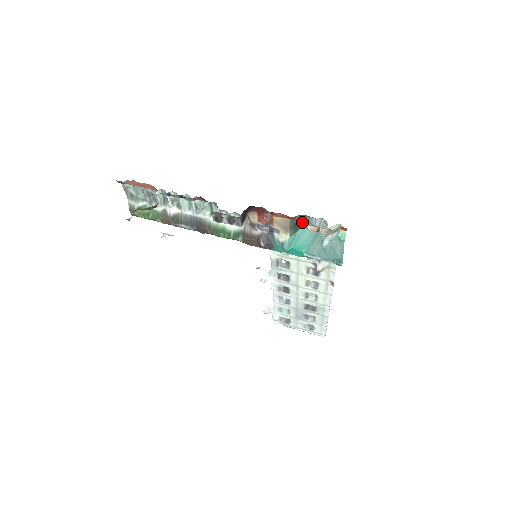
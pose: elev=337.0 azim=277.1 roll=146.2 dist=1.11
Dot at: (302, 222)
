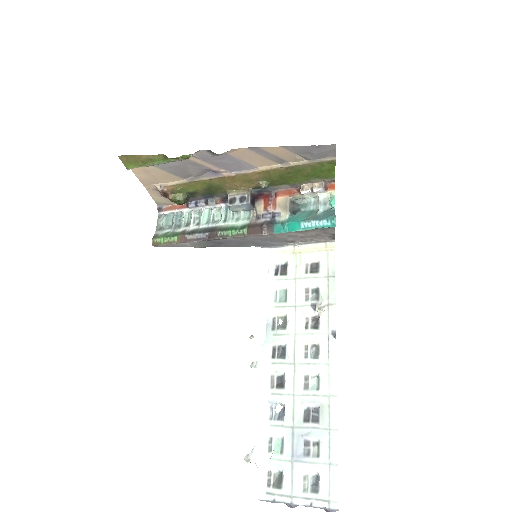
Dot at: (299, 192)
